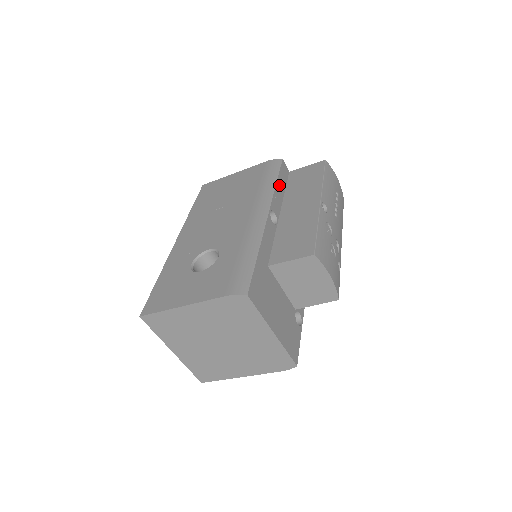
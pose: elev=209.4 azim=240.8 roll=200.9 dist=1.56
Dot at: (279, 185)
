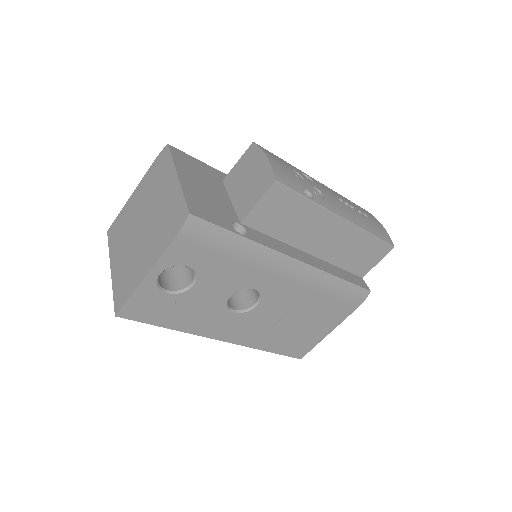
Dot at: occluded
